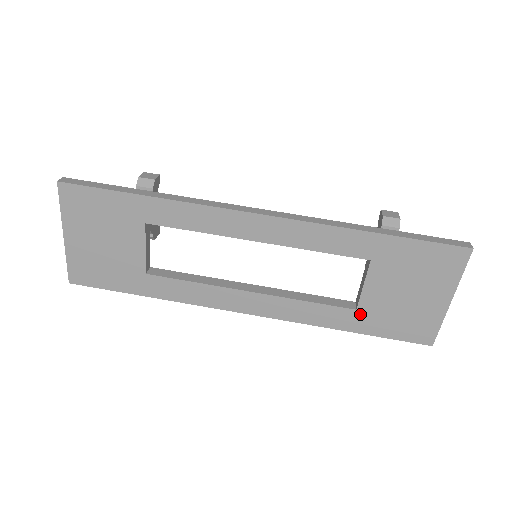
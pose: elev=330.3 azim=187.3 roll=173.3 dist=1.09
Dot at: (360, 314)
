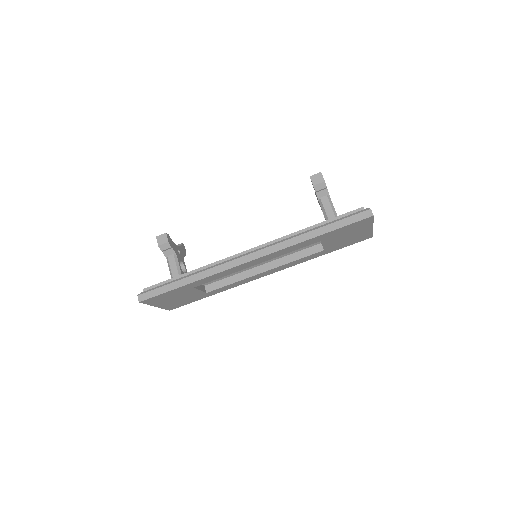
Dot at: (327, 250)
